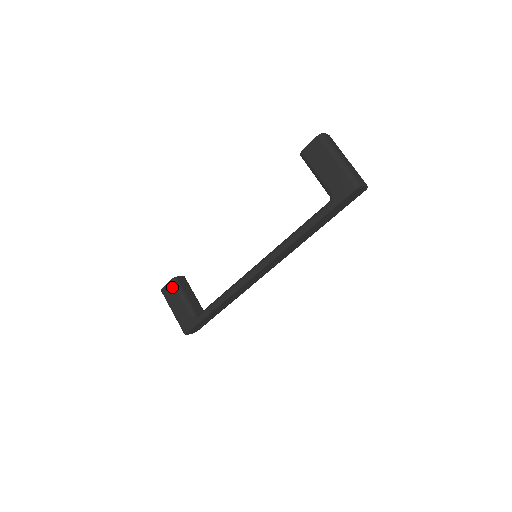
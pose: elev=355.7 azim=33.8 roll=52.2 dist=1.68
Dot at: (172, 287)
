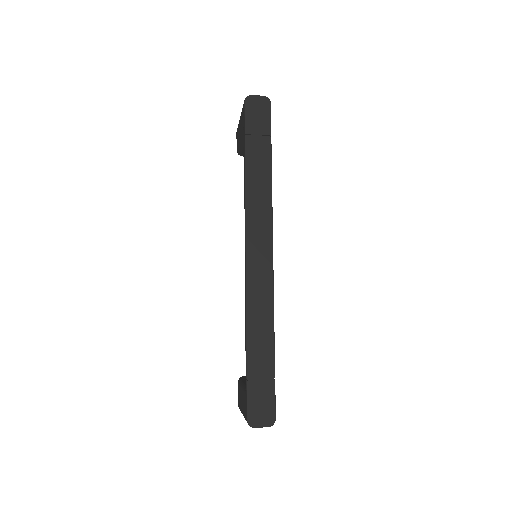
Dot at: (238, 387)
